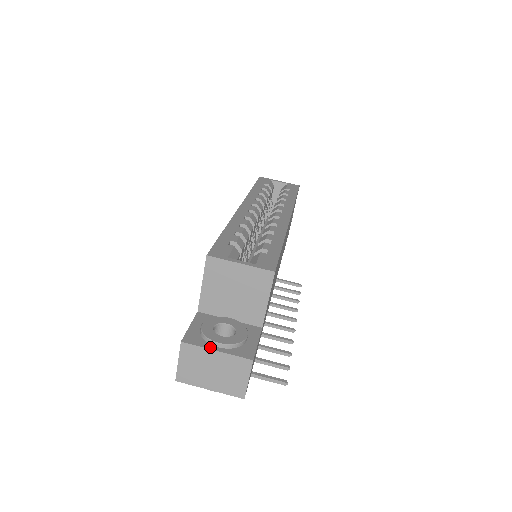
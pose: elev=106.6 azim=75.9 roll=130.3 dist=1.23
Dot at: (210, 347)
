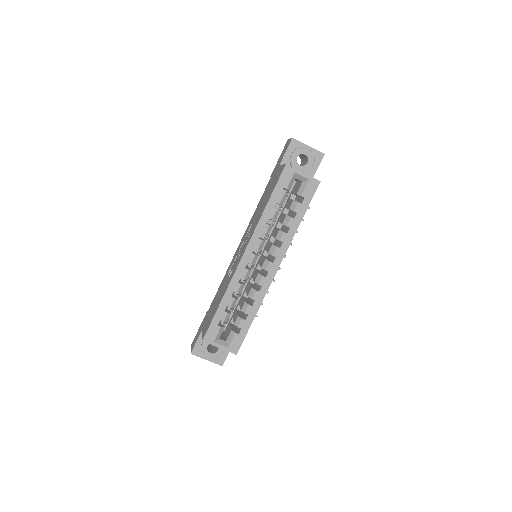
Dot at: (204, 358)
